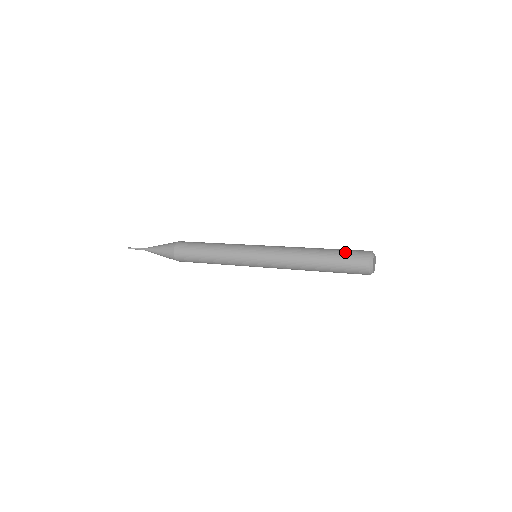
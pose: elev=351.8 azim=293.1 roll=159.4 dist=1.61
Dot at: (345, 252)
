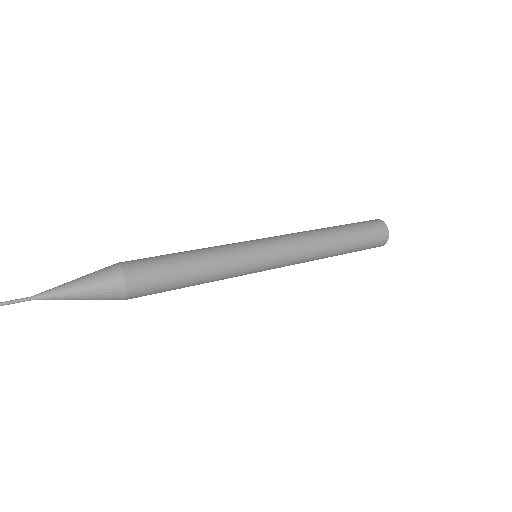
Dot at: (367, 234)
